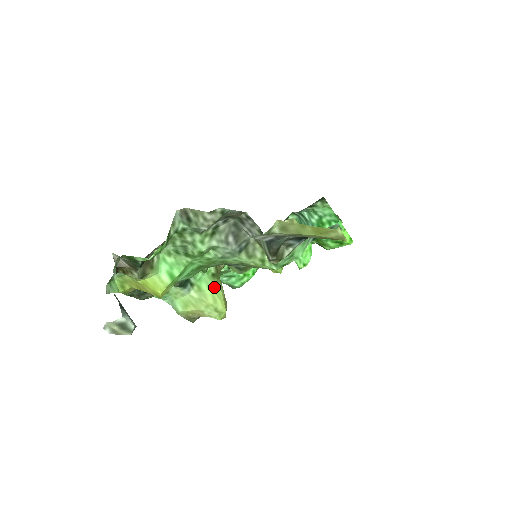
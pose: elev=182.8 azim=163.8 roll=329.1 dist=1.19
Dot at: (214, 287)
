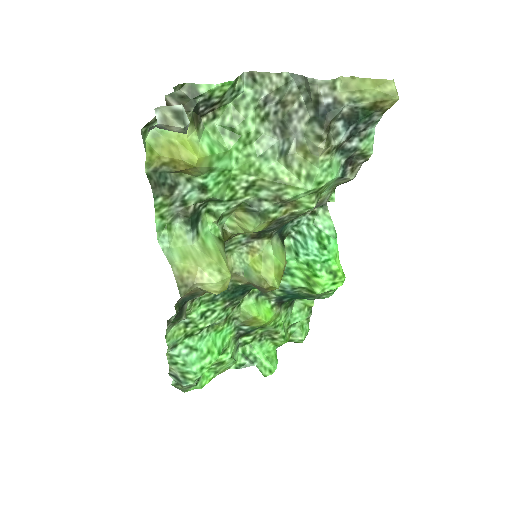
Dot at: (219, 249)
